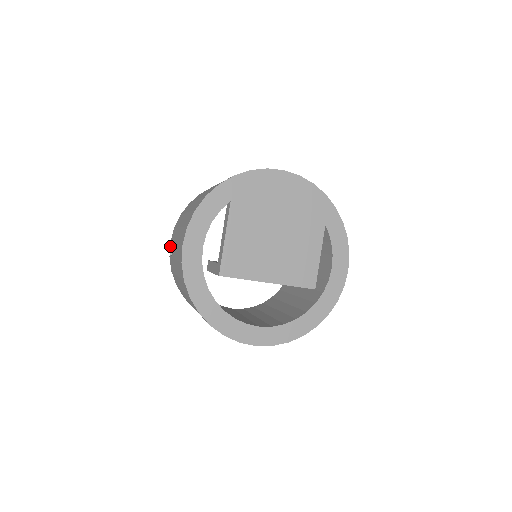
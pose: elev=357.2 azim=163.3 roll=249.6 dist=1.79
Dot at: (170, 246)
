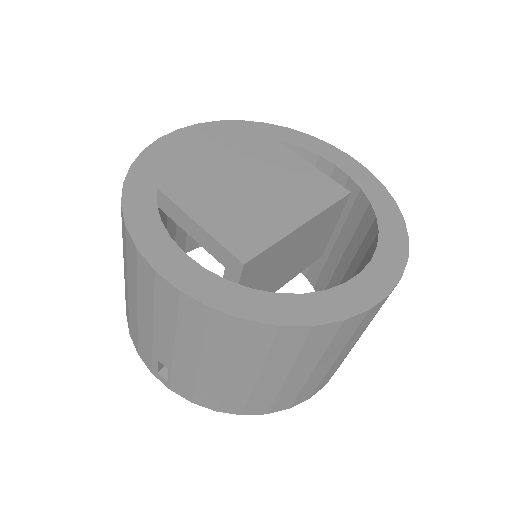
Dot at: (155, 374)
